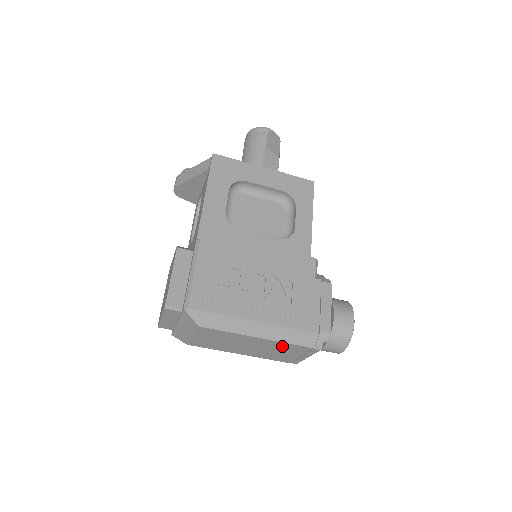
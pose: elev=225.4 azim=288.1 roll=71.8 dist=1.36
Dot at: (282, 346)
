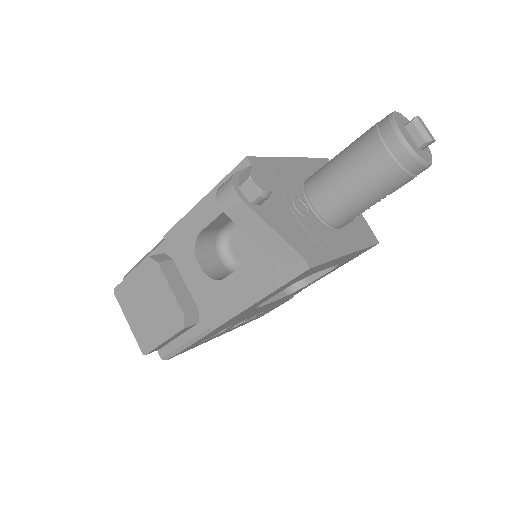
Dot at: occluded
